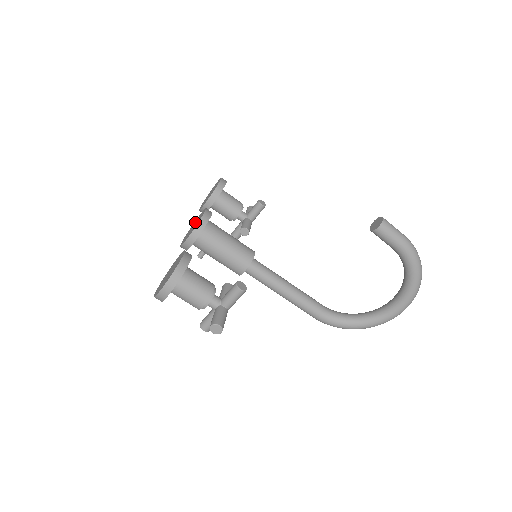
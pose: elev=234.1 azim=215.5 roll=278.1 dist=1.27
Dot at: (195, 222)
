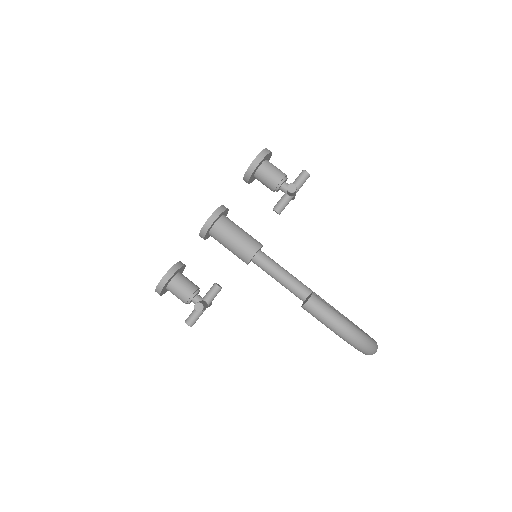
Dot at: occluded
